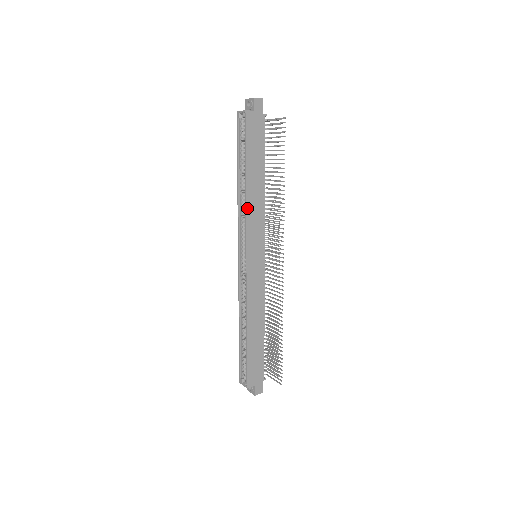
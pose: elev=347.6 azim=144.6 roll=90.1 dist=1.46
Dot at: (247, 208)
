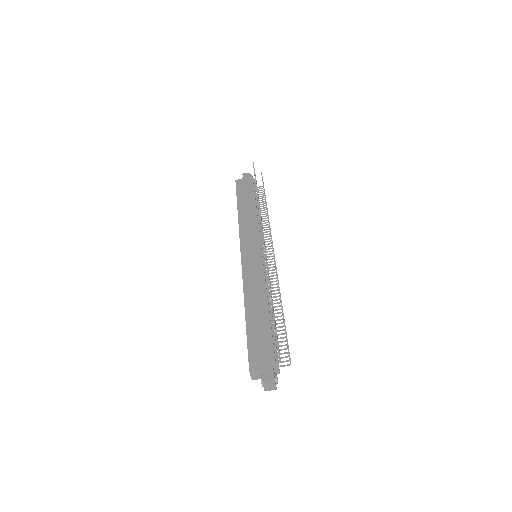
Dot at: (240, 224)
